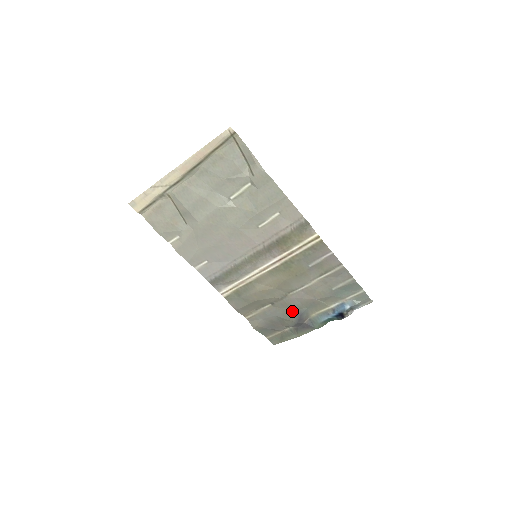
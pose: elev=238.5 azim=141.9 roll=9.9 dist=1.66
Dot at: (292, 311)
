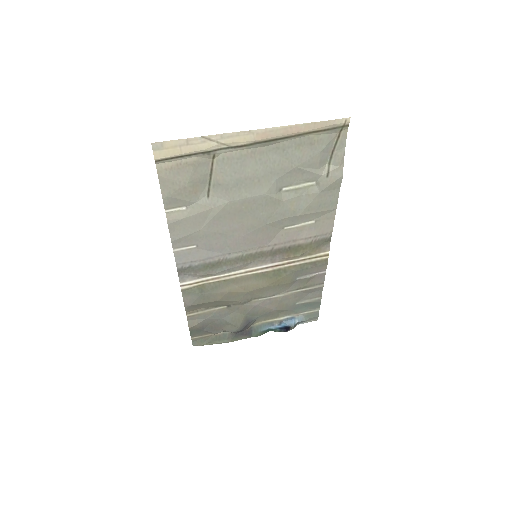
Dot at: (244, 317)
